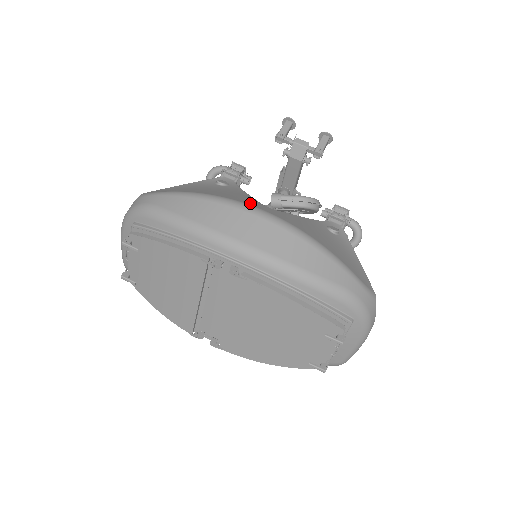
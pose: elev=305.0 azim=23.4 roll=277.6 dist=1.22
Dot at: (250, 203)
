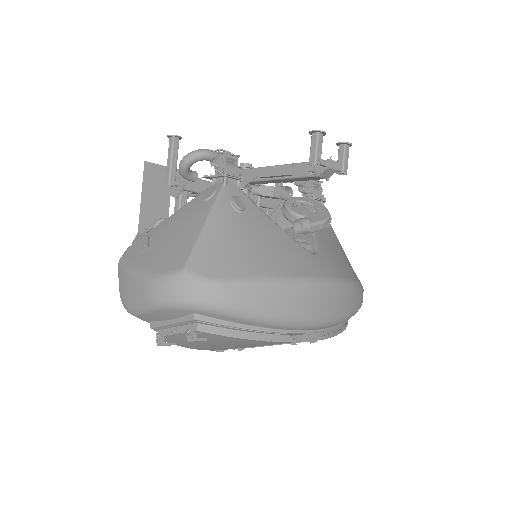
Dot at: (314, 269)
